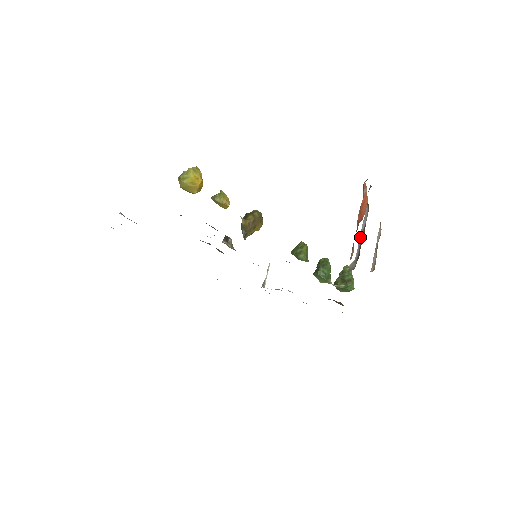
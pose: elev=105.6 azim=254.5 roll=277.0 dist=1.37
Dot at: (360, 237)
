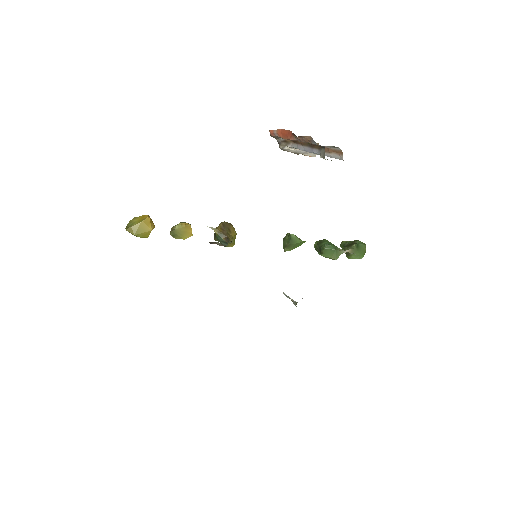
Dot at: (307, 150)
